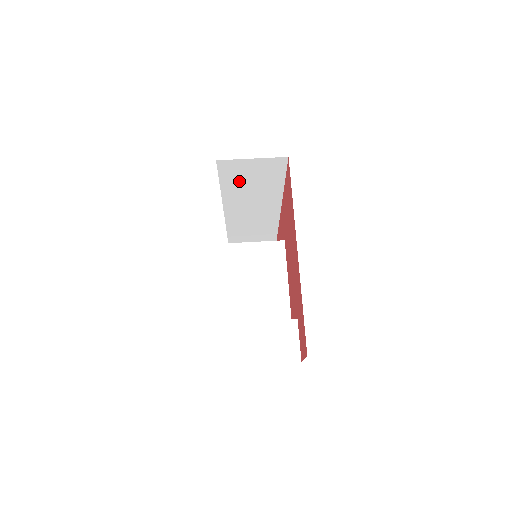
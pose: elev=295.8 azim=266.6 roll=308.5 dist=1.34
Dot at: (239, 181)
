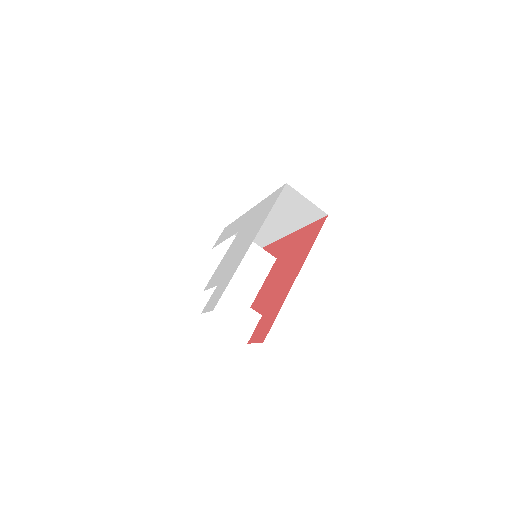
Dot at: (283, 203)
